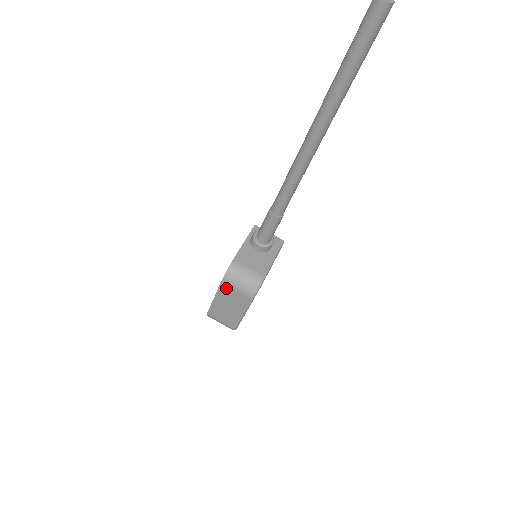
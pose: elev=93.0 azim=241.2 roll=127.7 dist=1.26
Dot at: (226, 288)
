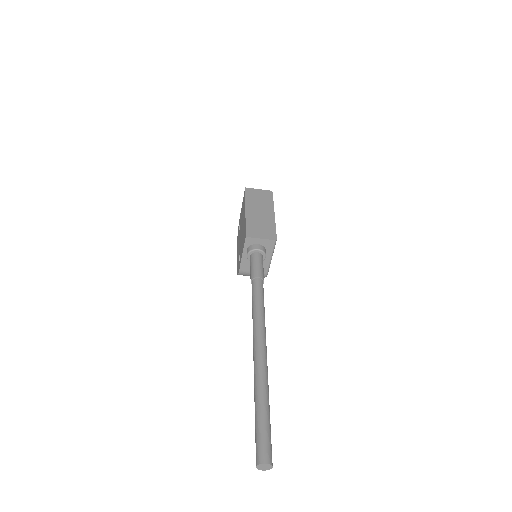
Dot at: occluded
